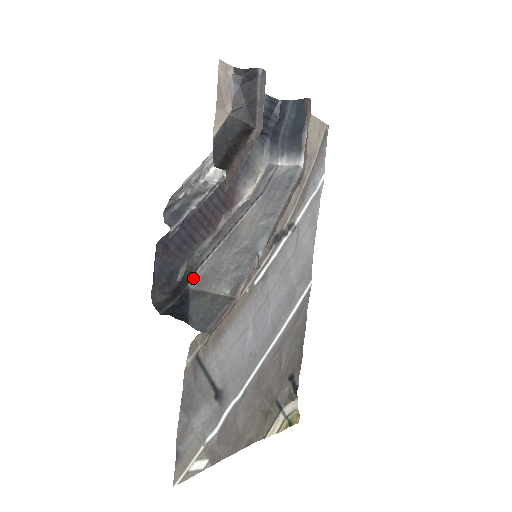
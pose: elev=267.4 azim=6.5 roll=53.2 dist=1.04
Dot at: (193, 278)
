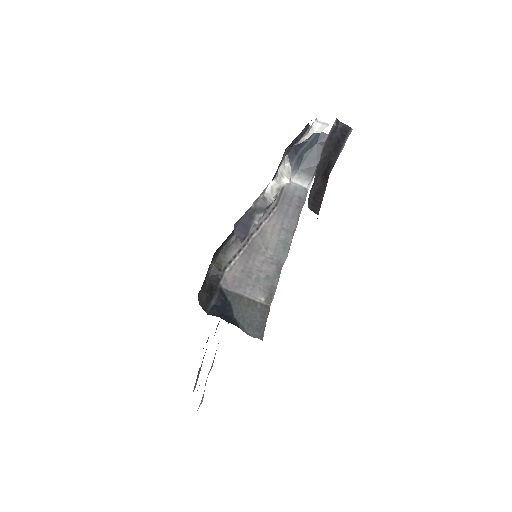
Dot at: (223, 277)
